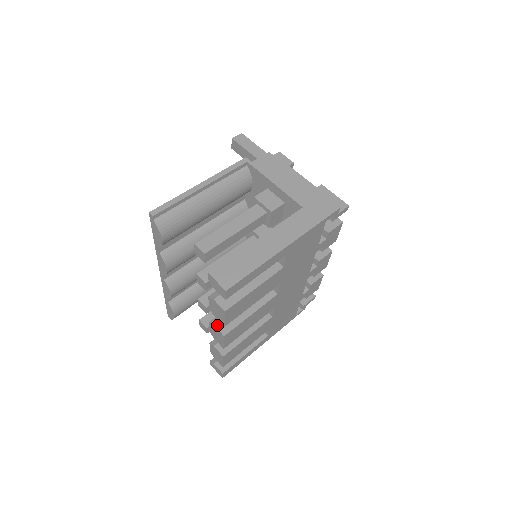
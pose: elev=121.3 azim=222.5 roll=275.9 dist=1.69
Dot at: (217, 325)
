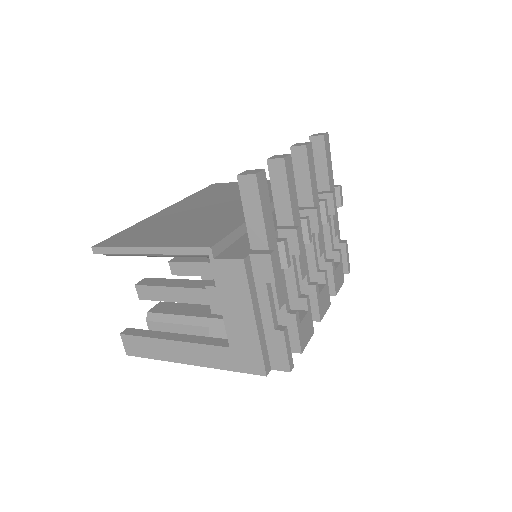
Dot at: occluded
